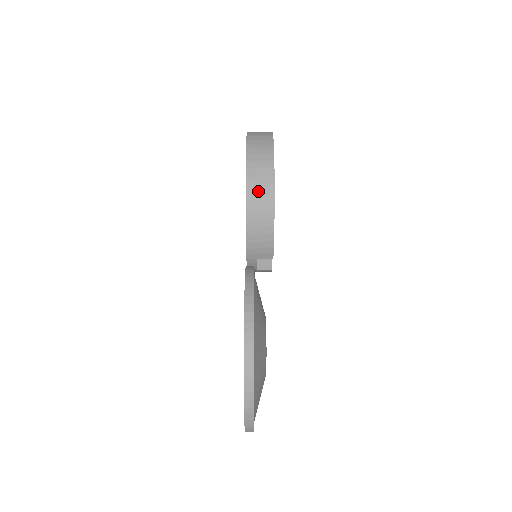
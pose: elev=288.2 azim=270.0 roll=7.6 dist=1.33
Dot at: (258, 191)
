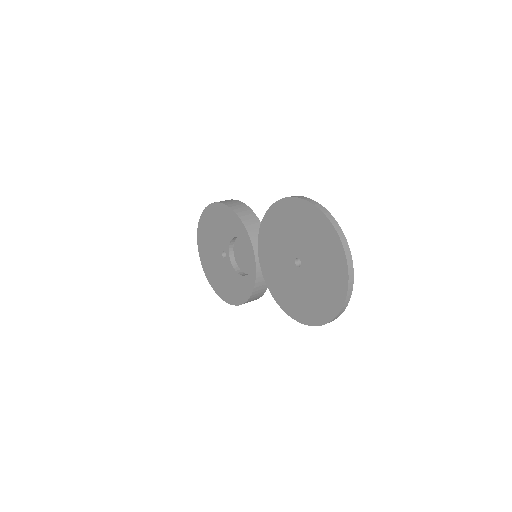
Dot at: (235, 205)
